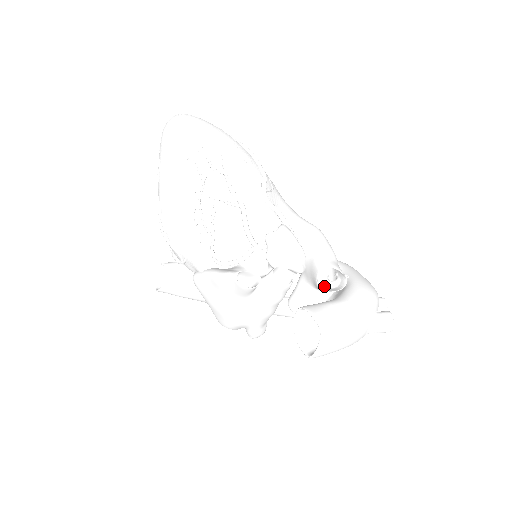
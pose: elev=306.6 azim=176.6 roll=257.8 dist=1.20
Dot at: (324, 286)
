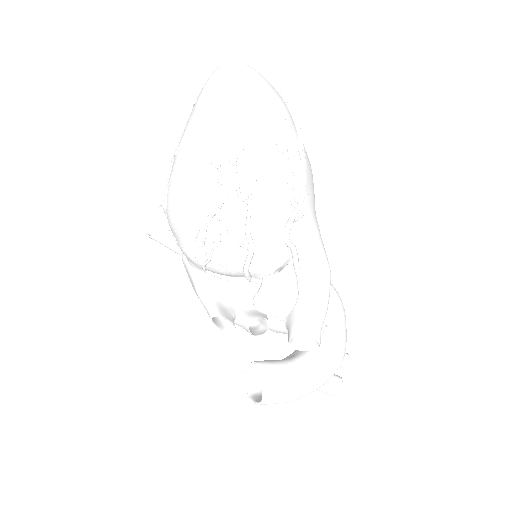
Dot at: occluded
